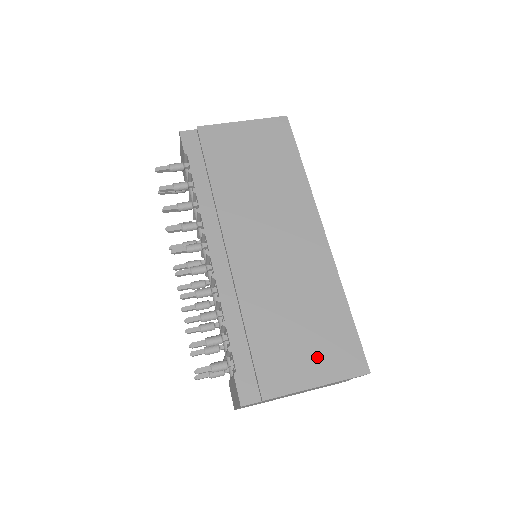
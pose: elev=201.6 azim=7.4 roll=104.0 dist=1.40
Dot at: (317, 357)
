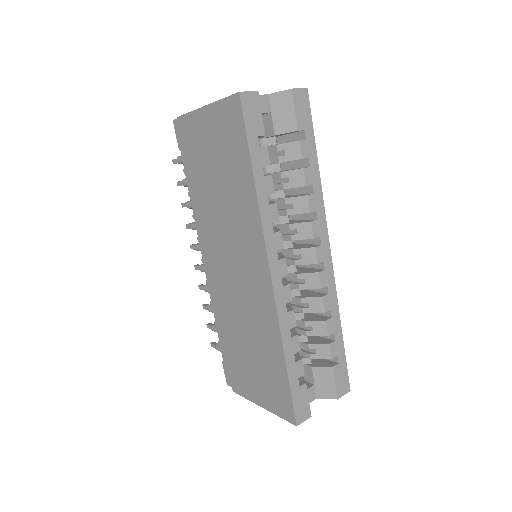
Dot at: (261, 386)
